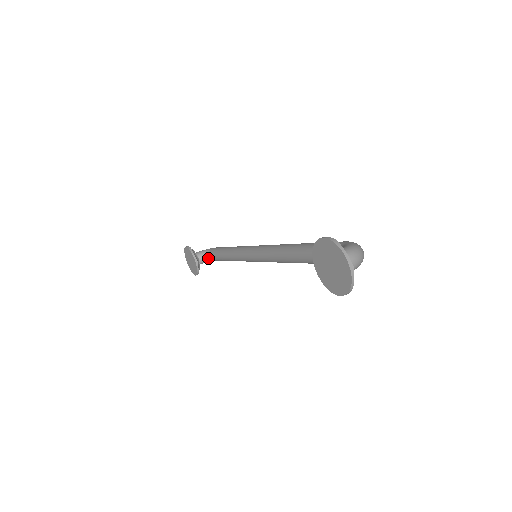
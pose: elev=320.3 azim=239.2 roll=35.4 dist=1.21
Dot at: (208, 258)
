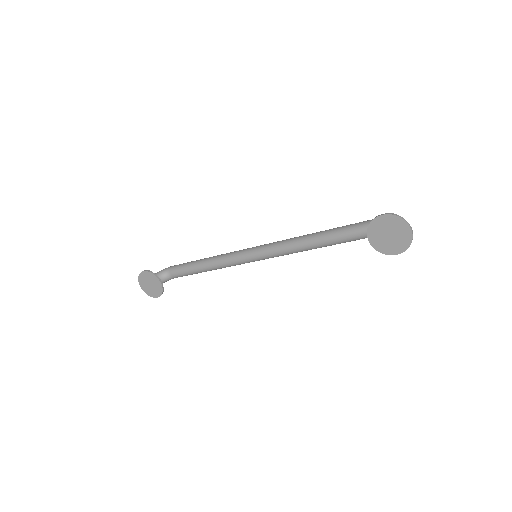
Dot at: (168, 277)
